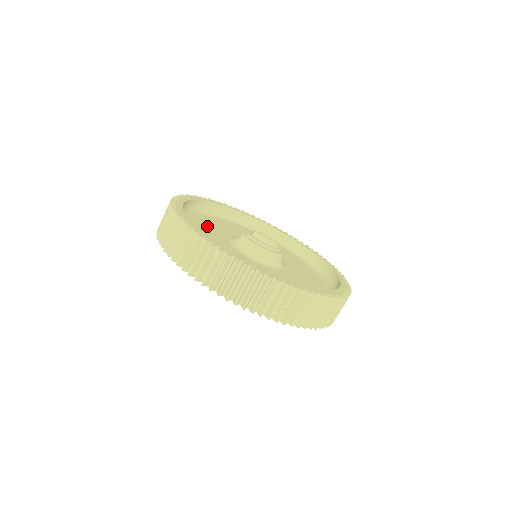
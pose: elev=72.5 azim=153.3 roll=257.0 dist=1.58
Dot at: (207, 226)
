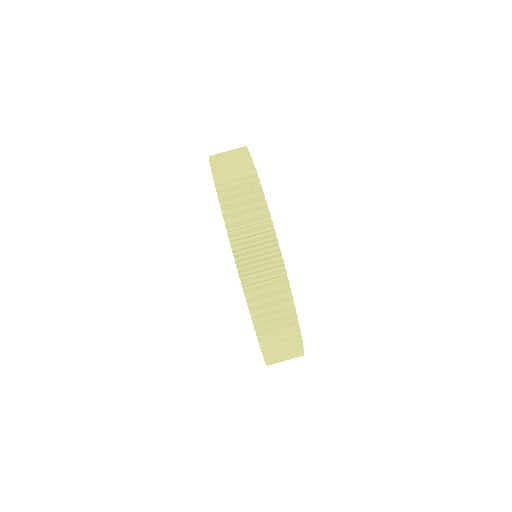
Dot at: occluded
